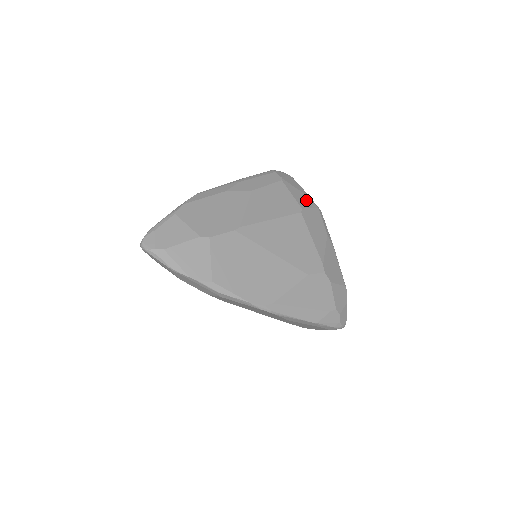
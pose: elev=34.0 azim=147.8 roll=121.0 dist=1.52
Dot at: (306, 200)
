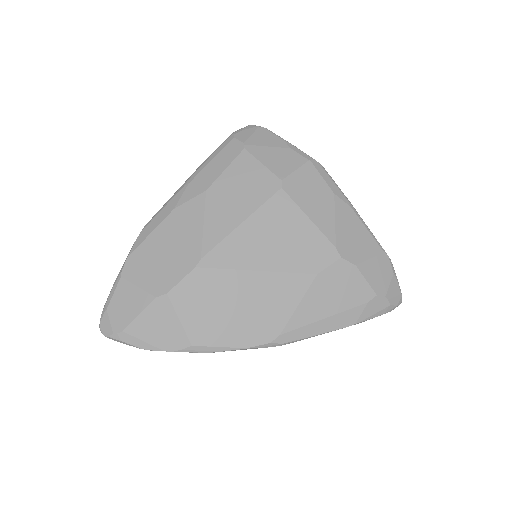
Dot at: (288, 159)
